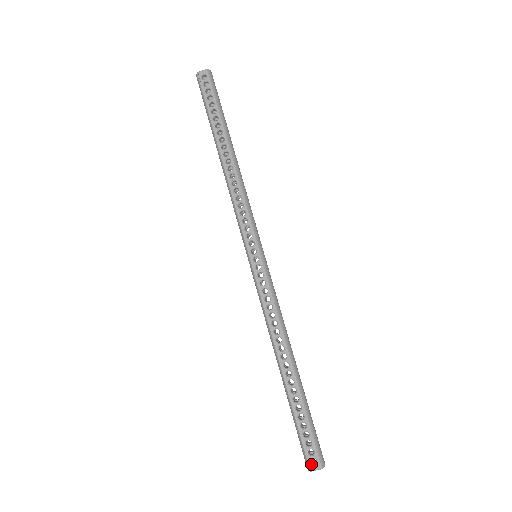
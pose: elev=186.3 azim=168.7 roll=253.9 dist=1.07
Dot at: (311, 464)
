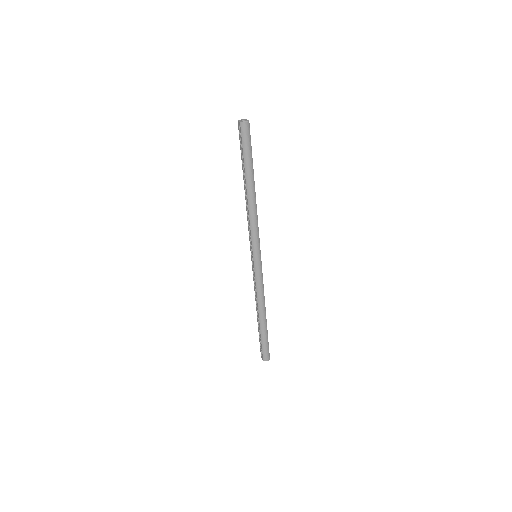
Dot at: (261, 356)
